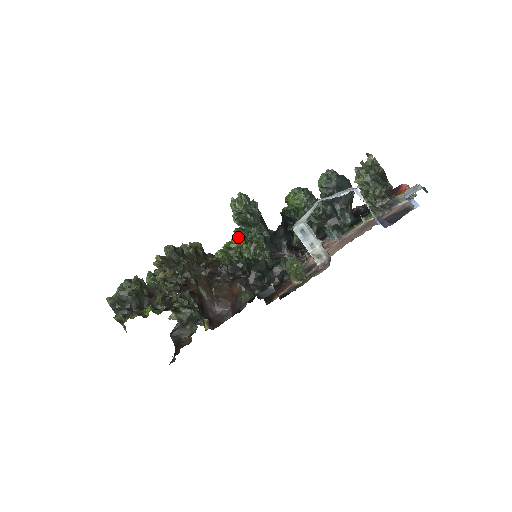
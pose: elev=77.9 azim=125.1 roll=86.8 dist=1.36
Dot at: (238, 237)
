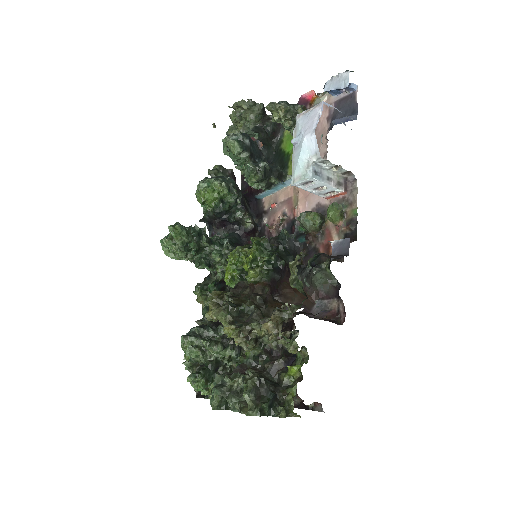
Dot at: (236, 251)
